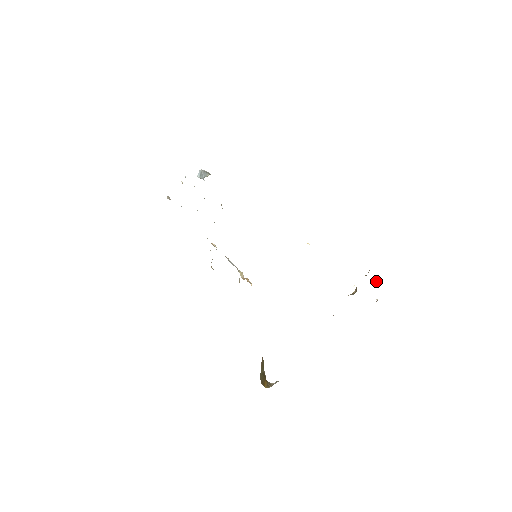
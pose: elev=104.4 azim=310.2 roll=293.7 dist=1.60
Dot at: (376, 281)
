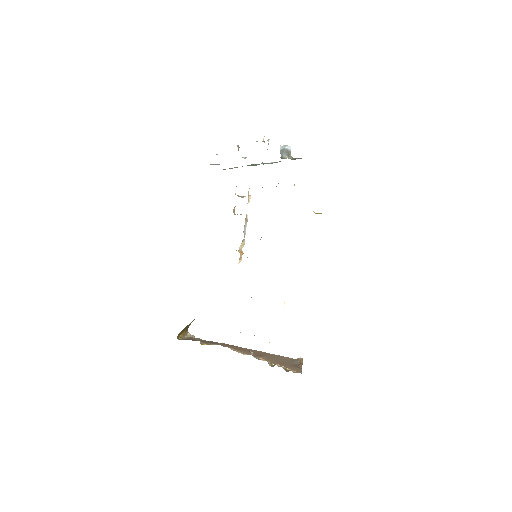
Dot at: (300, 364)
